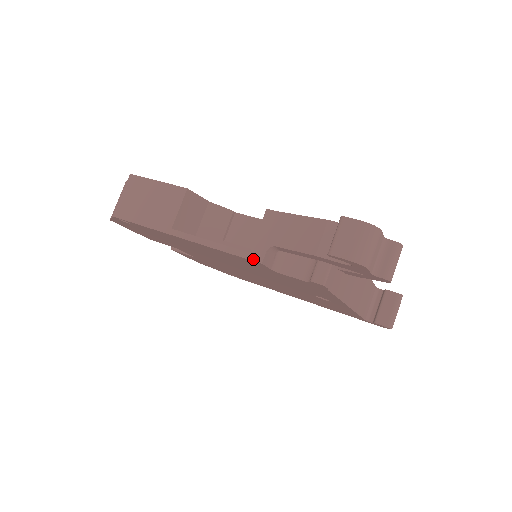
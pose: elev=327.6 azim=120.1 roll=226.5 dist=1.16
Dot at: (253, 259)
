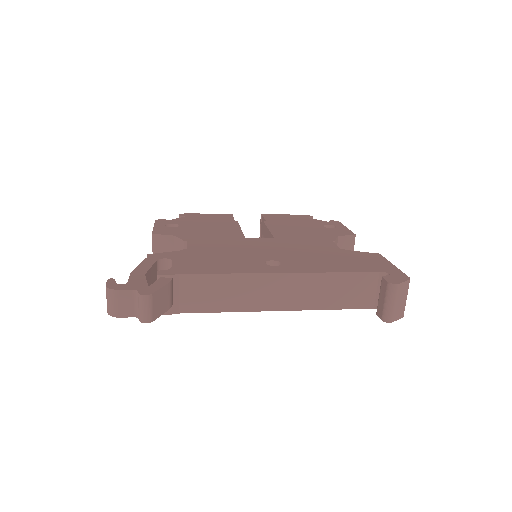
Dot at: occluded
